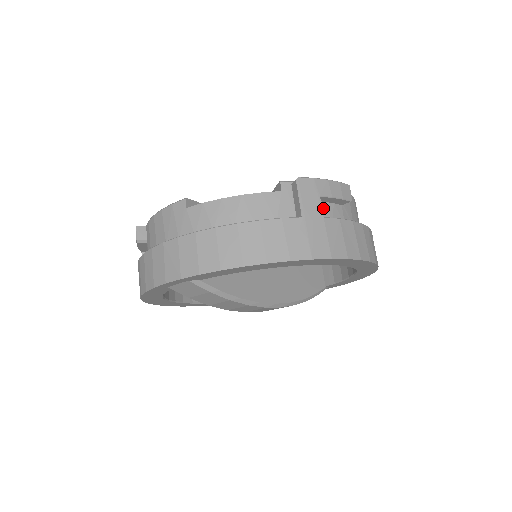
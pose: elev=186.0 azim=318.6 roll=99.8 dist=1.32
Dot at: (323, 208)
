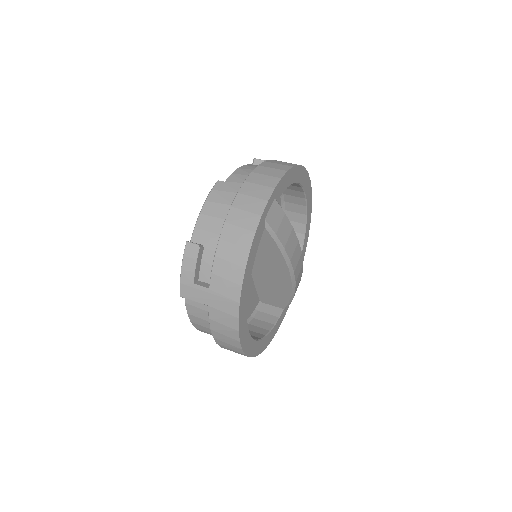
Dot at: occluded
